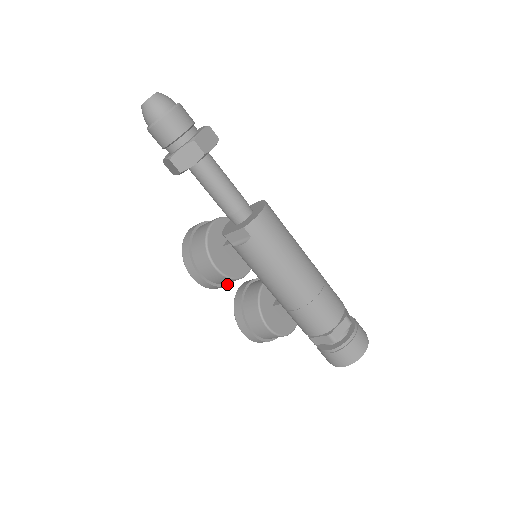
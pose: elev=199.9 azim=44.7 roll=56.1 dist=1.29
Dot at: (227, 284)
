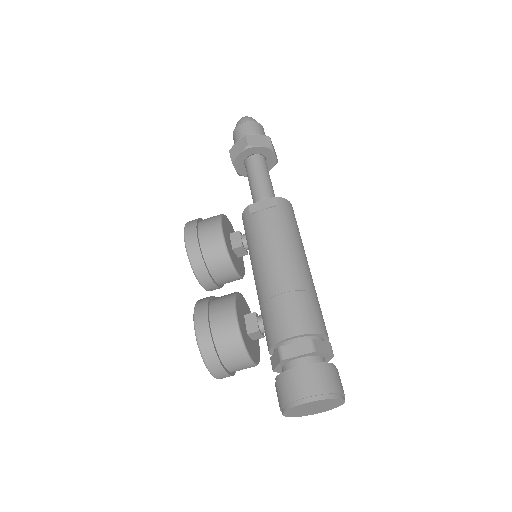
Dot at: (208, 272)
